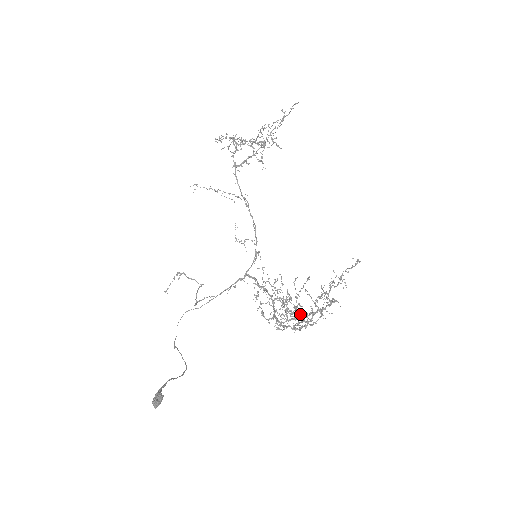
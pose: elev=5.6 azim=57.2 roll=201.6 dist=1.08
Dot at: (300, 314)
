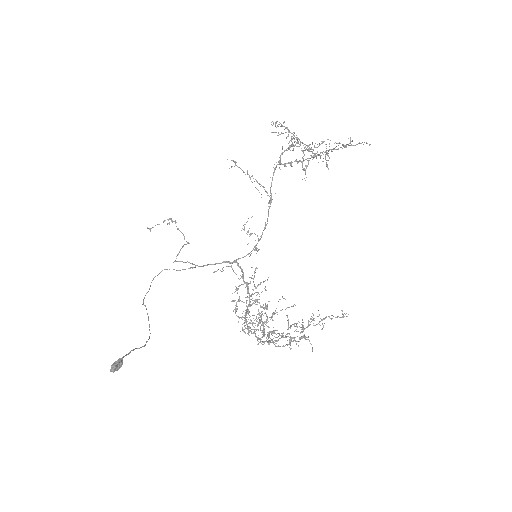
Dot at: (268, 327)
